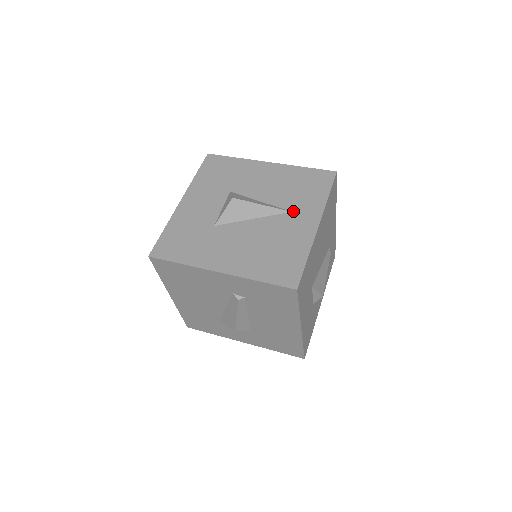
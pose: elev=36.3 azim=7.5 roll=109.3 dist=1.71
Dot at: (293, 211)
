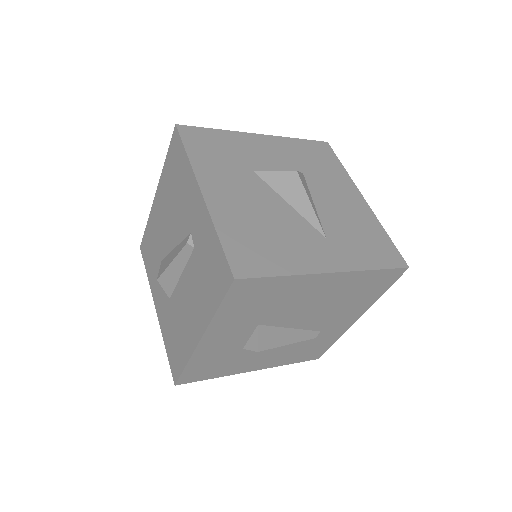
Dot at: (328, 239)
